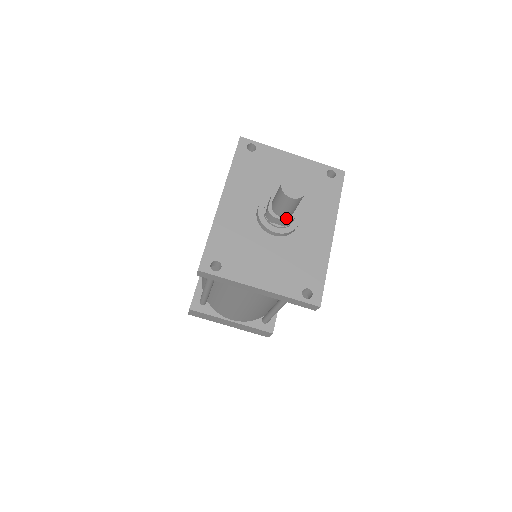
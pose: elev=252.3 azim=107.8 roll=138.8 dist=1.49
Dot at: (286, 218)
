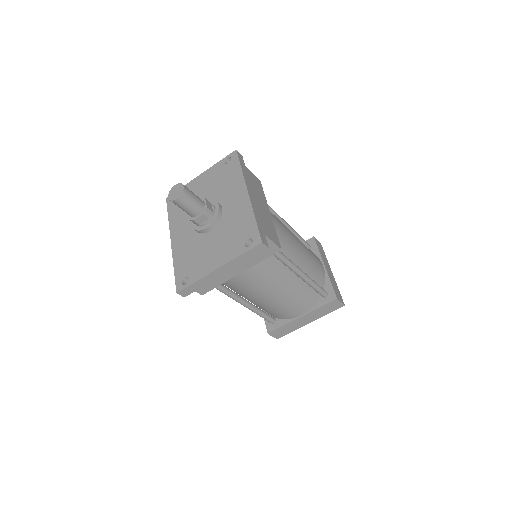
Dot at: (201, 213)
